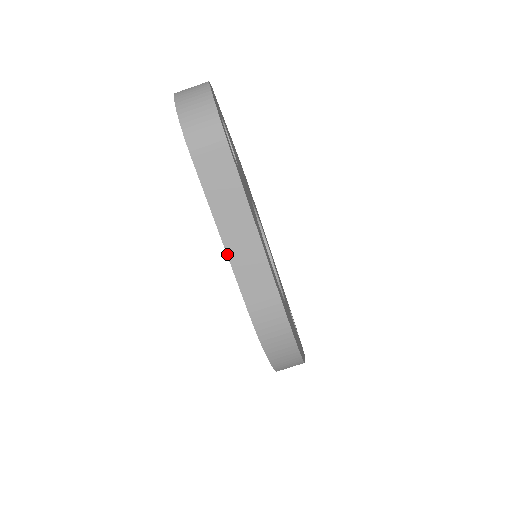
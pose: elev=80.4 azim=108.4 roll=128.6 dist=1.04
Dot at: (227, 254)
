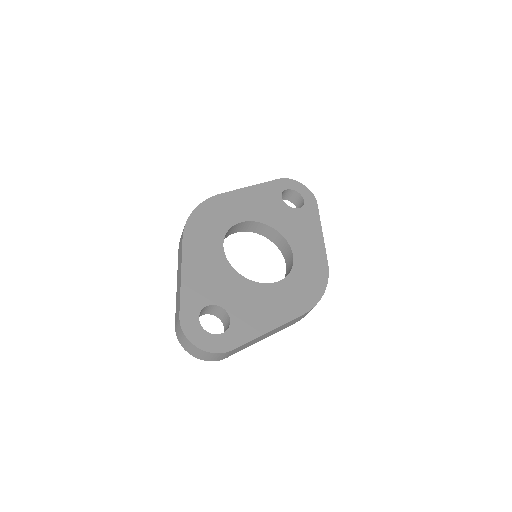
Dot at: occluded
